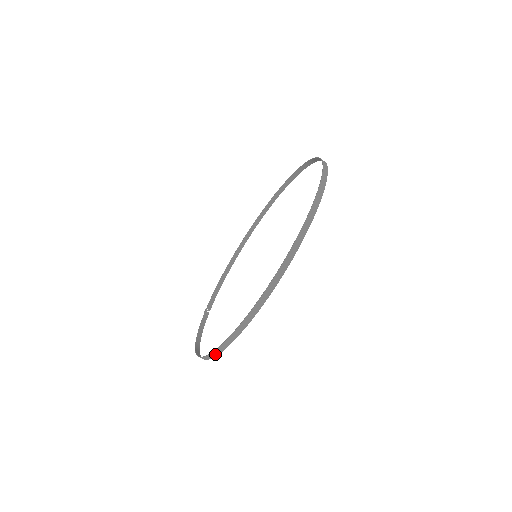
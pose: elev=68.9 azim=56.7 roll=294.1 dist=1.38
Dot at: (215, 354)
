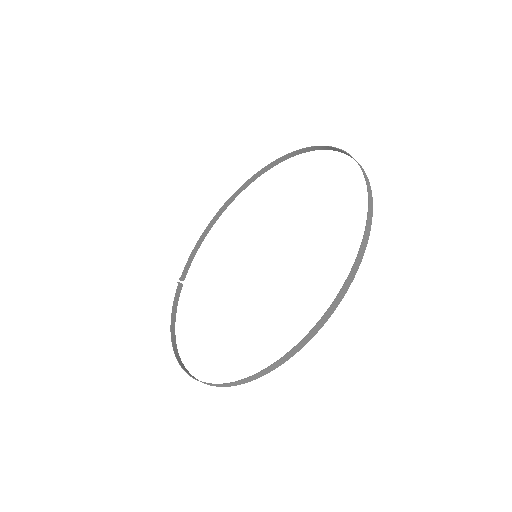
Dot at: occluded
